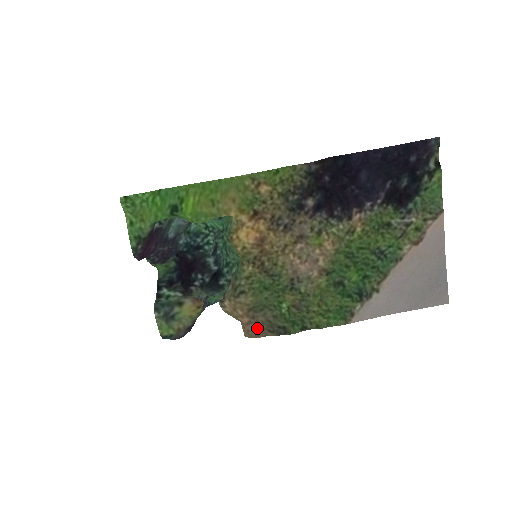
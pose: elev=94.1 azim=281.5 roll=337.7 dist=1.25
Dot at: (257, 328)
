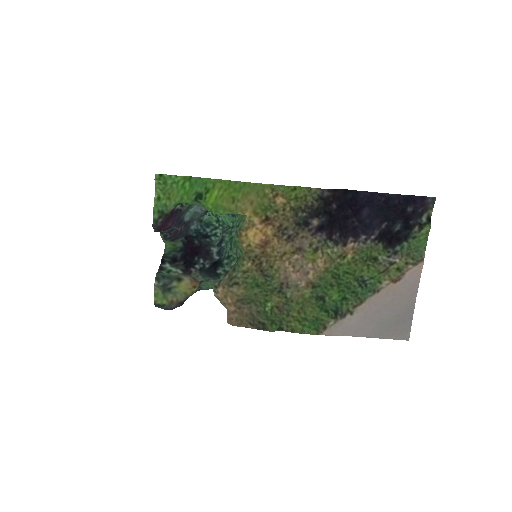
Dot at: (240, 318)
